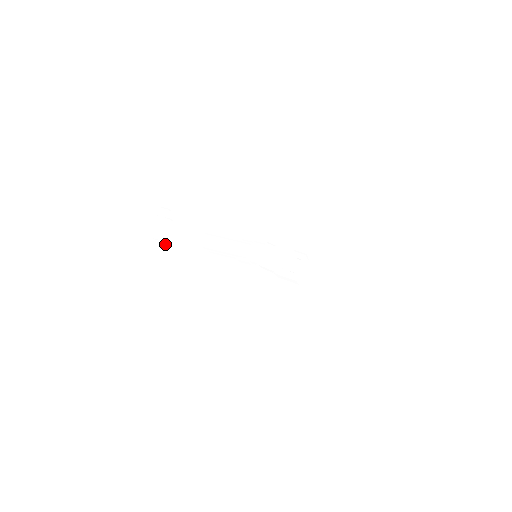
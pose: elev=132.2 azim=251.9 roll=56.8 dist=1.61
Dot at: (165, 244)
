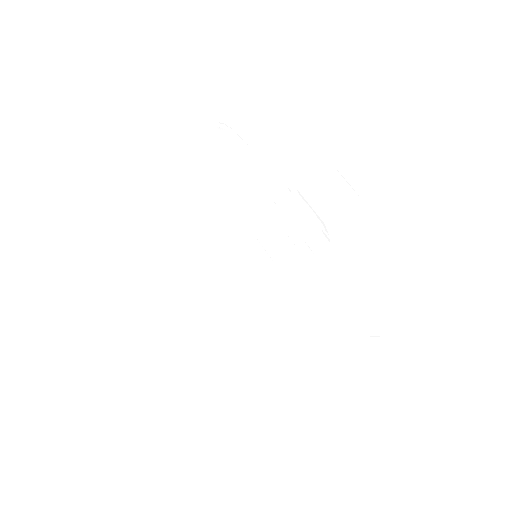
Dot at: occluded
